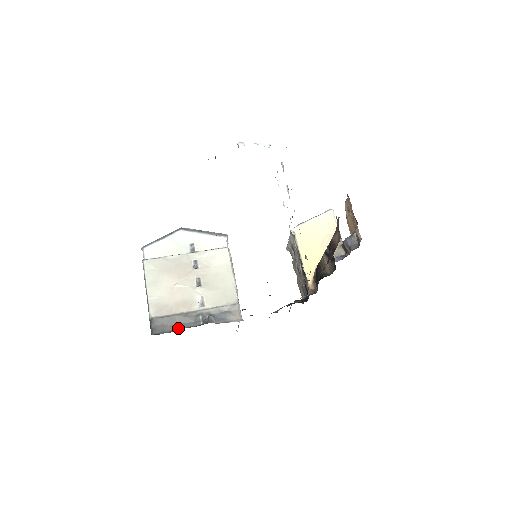
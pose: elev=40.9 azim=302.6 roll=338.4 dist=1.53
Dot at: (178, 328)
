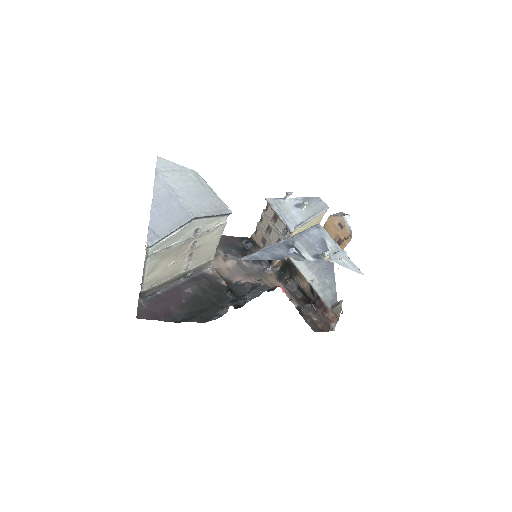
Dot at: (163, 289)
